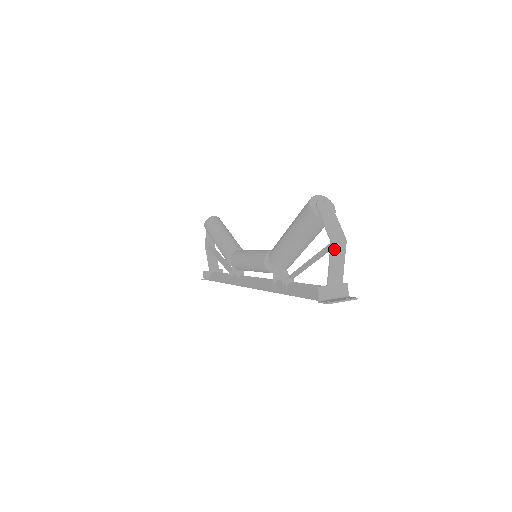
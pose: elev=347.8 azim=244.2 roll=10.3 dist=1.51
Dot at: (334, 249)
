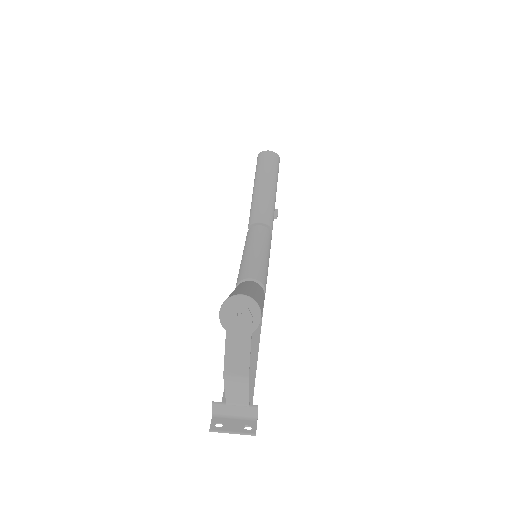
Dot at: (229, 381)
